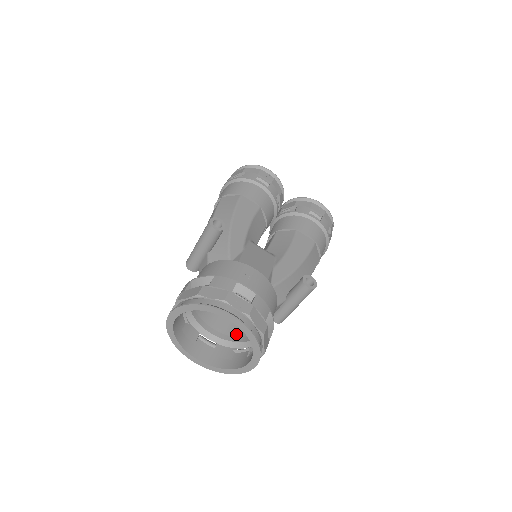
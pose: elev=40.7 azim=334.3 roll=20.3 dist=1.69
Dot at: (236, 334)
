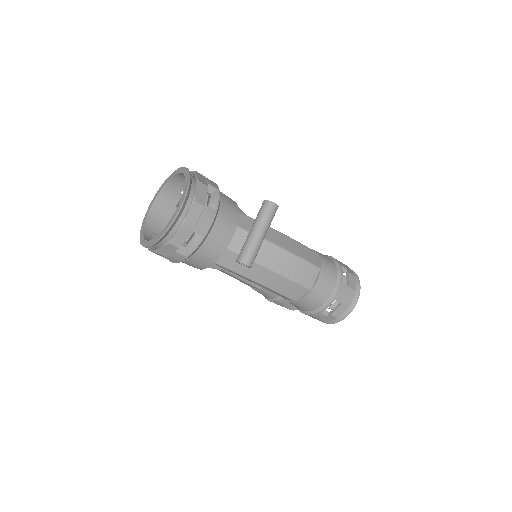
Dot at: occluded
